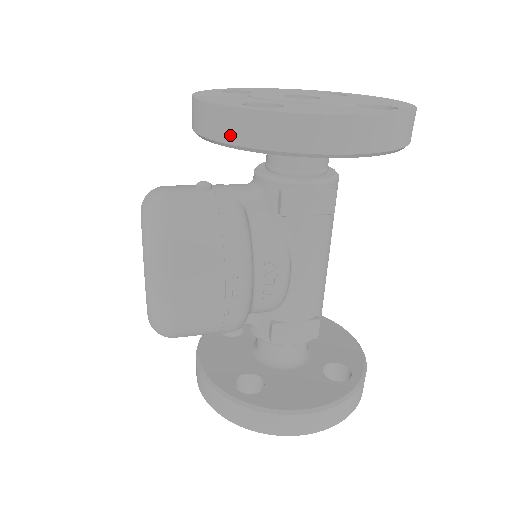
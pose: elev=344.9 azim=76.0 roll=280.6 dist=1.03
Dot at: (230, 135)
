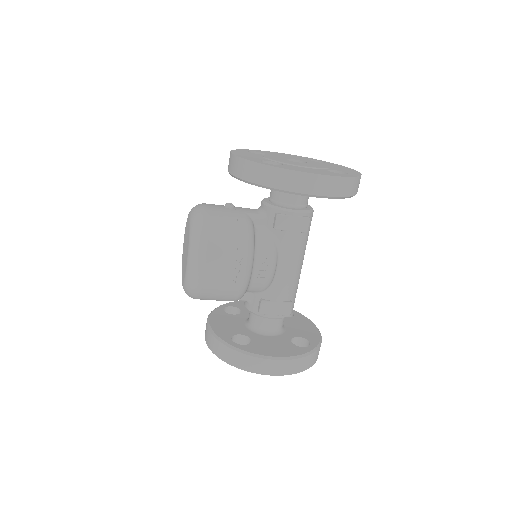
Dot at: (251, 177)
